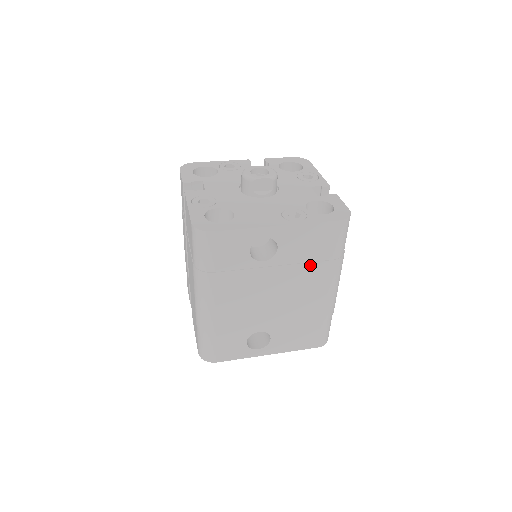
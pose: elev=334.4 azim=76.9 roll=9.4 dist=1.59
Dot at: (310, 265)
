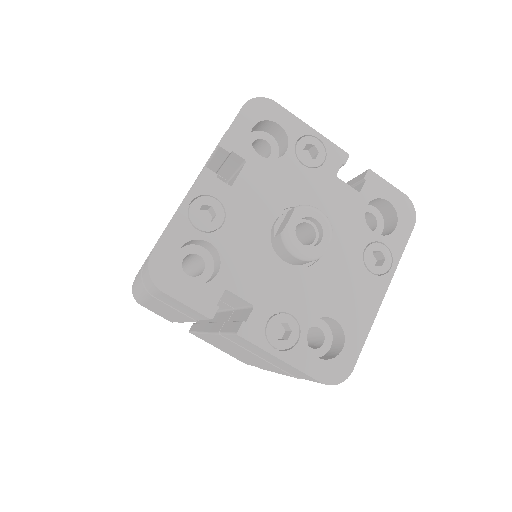
Dot at: occluded
